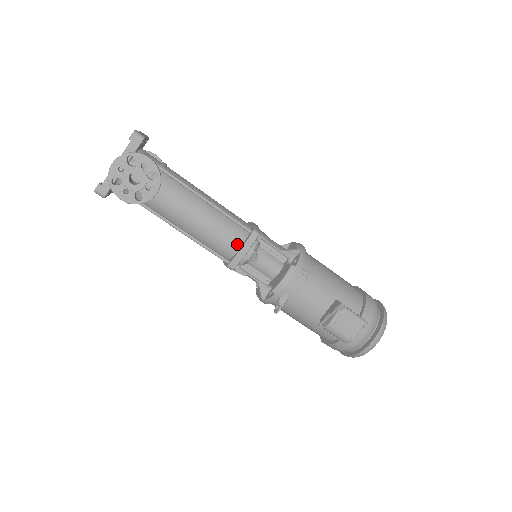
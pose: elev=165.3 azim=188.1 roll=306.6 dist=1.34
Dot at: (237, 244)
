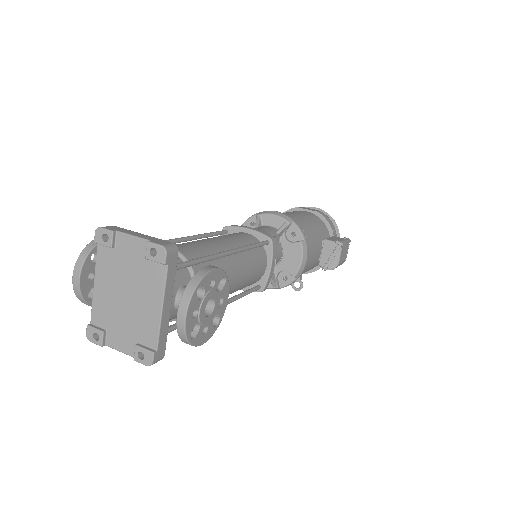
Dot at: (264, 265)
